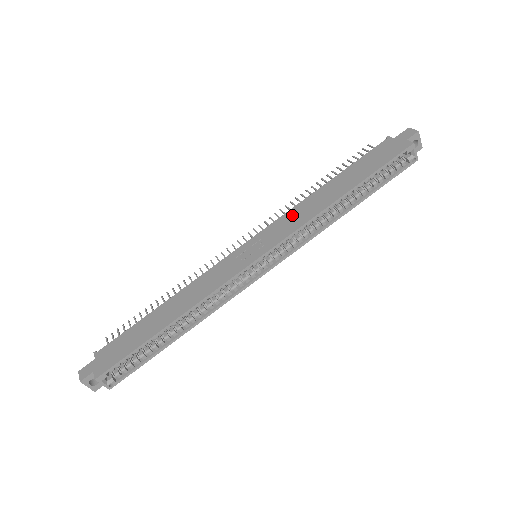
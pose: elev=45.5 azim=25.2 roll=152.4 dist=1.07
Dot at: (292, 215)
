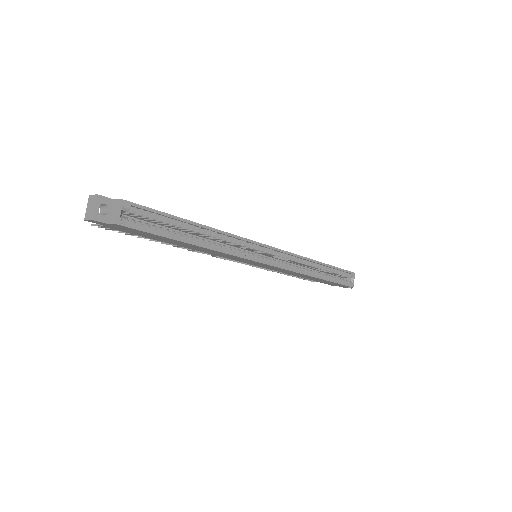
Dot at: occluded
